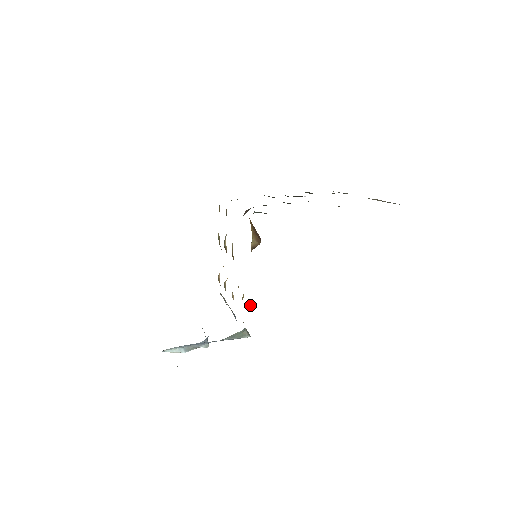
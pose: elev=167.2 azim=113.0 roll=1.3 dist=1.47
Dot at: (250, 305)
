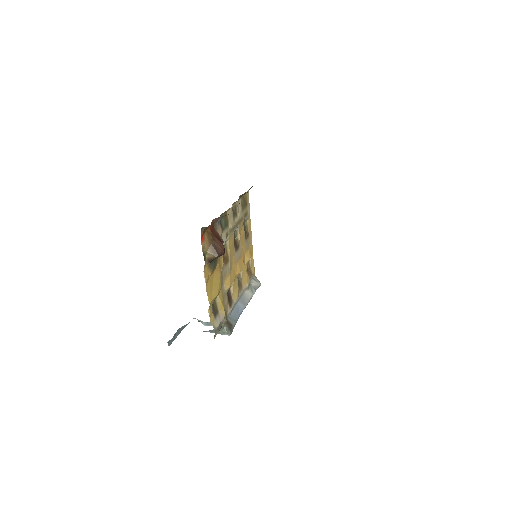
Dot at: (209, 312)
